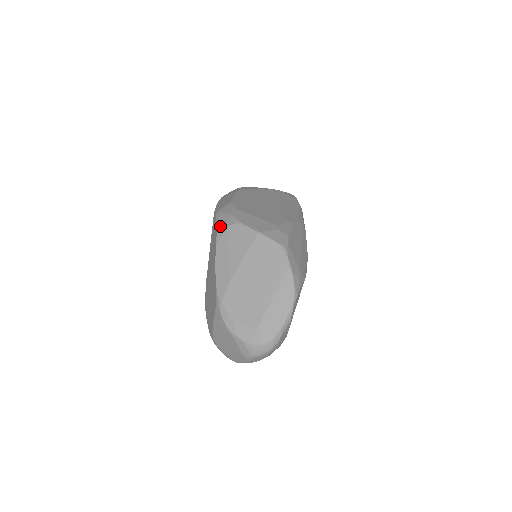
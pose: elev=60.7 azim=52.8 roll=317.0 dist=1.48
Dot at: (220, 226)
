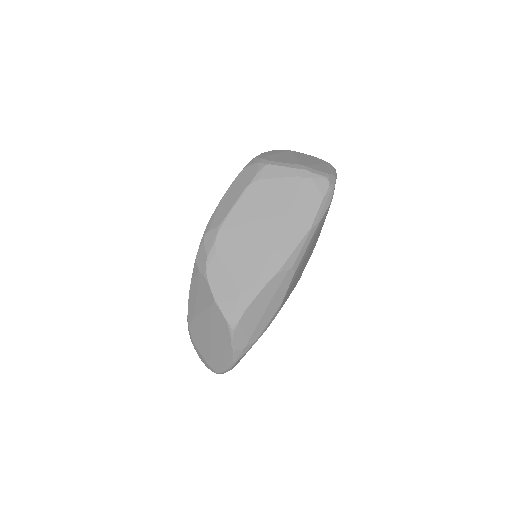
Dot at: (196, 264)
